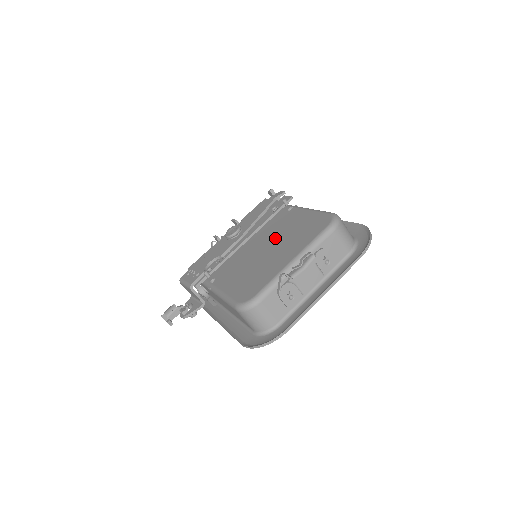
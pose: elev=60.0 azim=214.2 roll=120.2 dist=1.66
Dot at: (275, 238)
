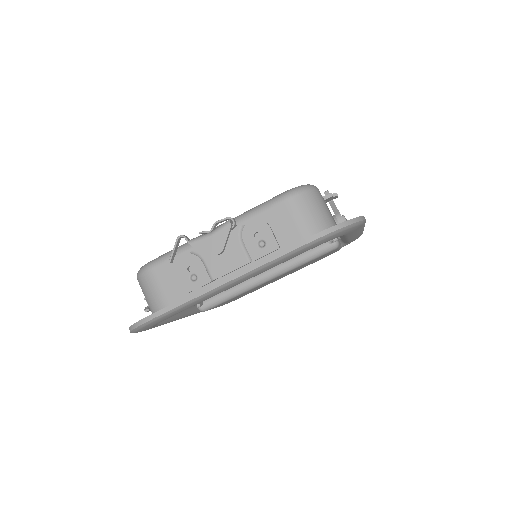
Dot at: occluded
